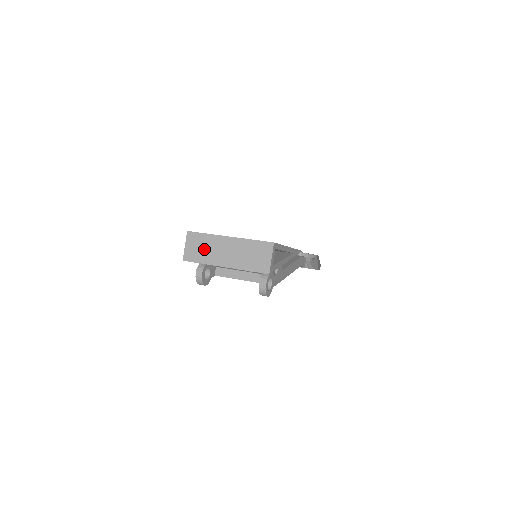
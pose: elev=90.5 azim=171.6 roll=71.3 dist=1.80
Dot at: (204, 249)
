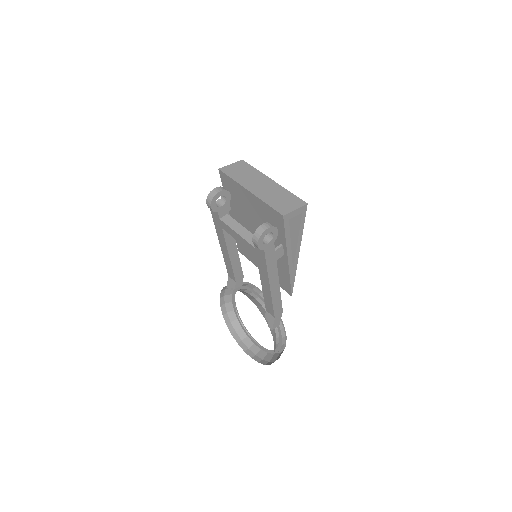
Dot at: (244, 174)
